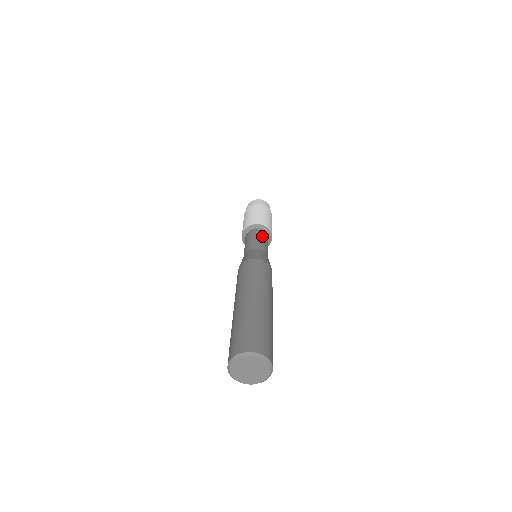
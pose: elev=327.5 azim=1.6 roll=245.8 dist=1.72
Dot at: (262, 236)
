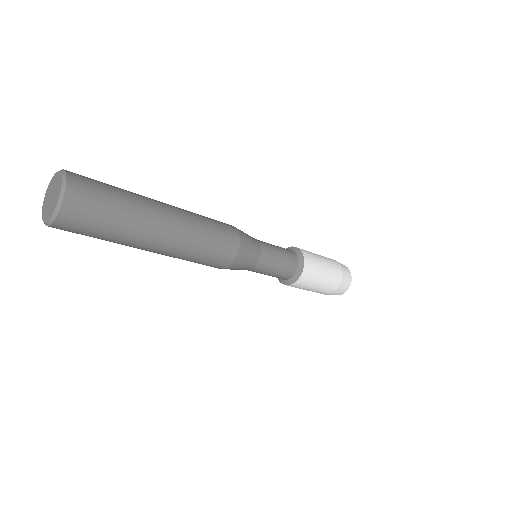
Dot at: occluded
